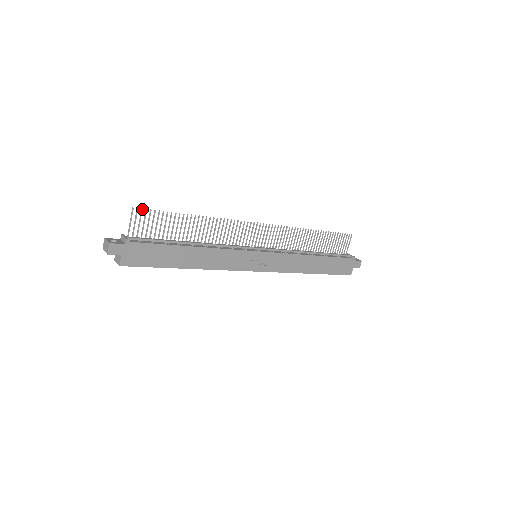
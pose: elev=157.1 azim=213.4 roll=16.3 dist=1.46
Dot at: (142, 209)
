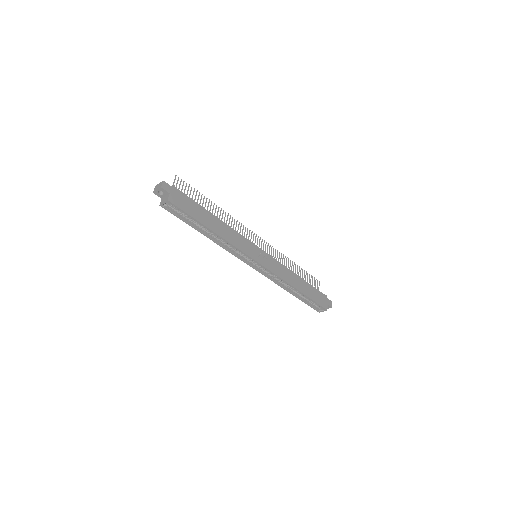
Dot at: occluded
